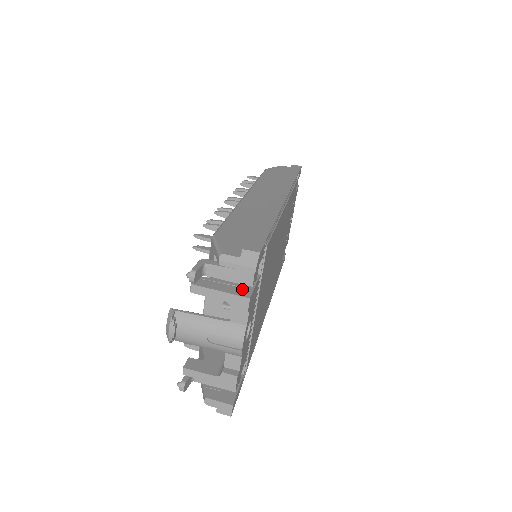
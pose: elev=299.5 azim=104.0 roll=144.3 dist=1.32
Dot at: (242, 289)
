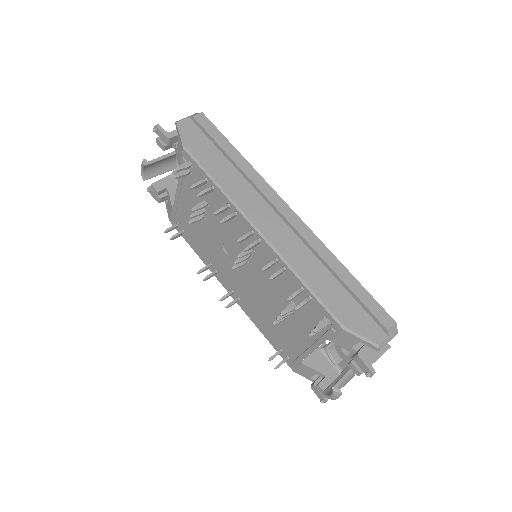
Dot at: occluded
